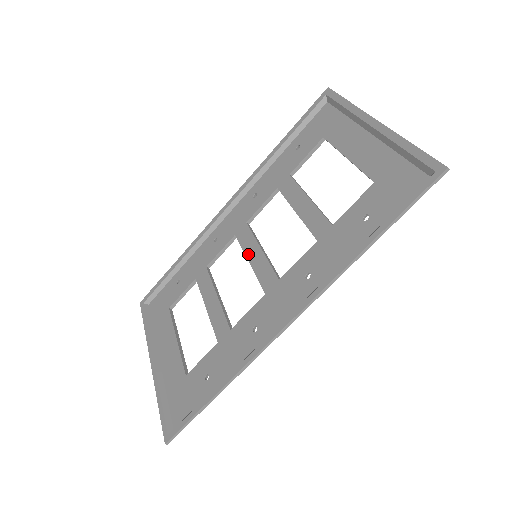
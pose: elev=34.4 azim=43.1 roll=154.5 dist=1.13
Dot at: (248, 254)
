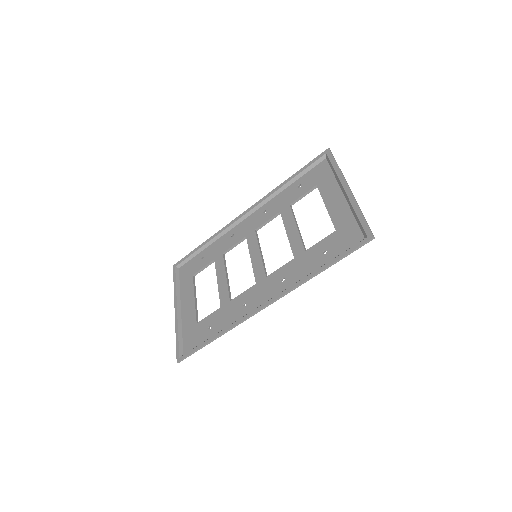
Dot at: (251, 253)
